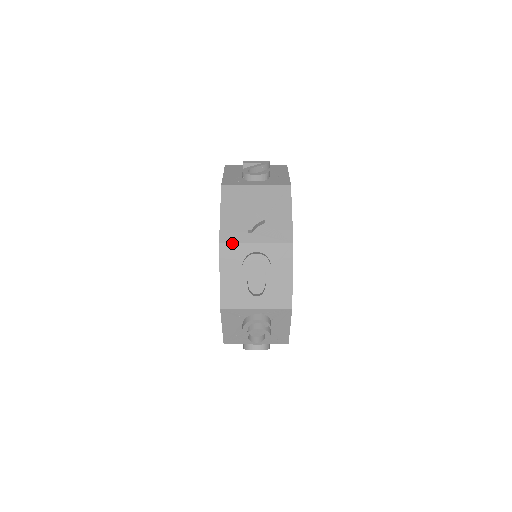
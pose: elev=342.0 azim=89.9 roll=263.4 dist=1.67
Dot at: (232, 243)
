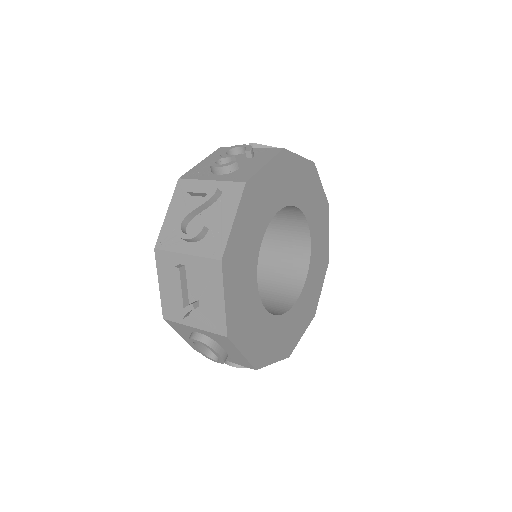
Dot at: (173, 322)
